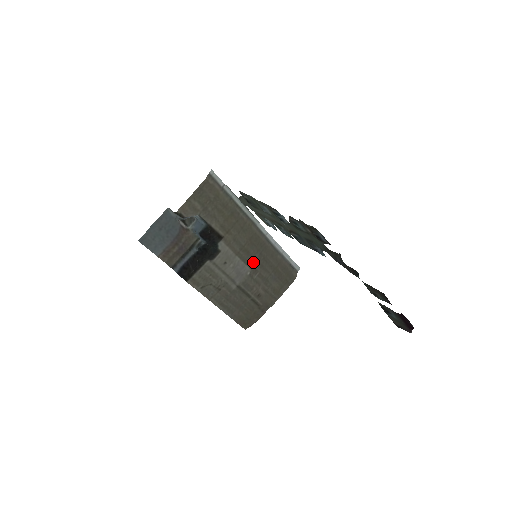
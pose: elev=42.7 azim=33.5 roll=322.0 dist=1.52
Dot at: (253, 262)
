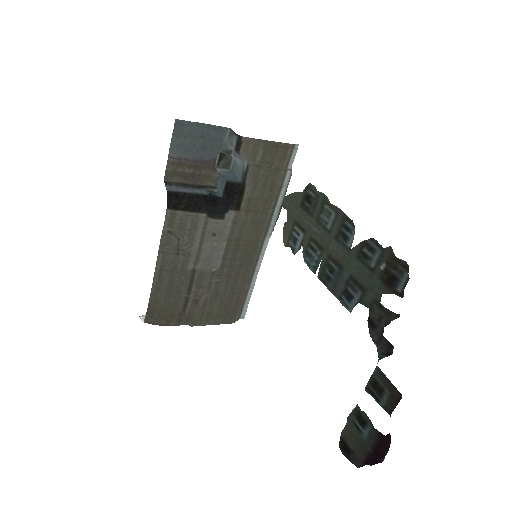
Dot at: (228, 264)
